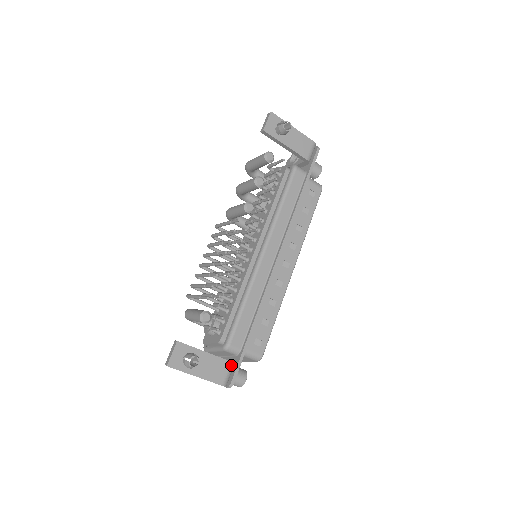
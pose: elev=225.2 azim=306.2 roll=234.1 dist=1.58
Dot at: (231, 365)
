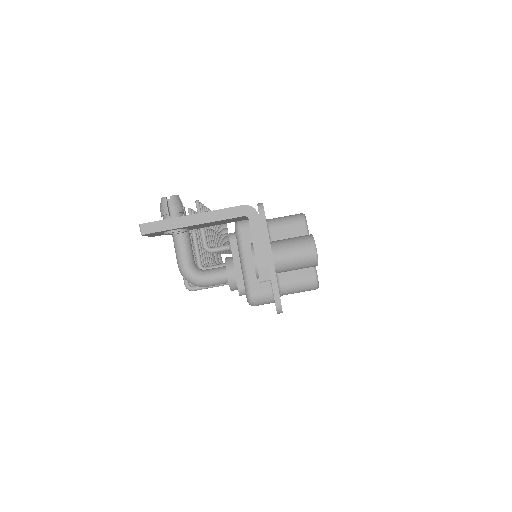
Dot at: occluded
